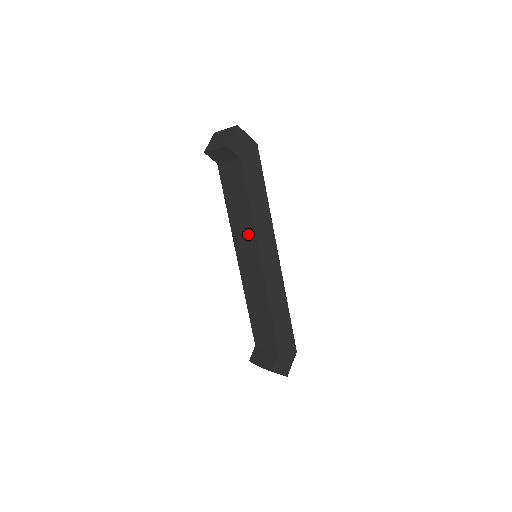
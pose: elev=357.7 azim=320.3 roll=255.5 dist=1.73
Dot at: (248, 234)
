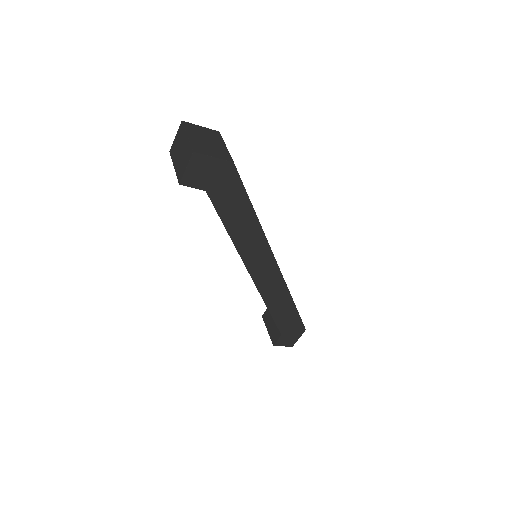
Dot at: occluded
